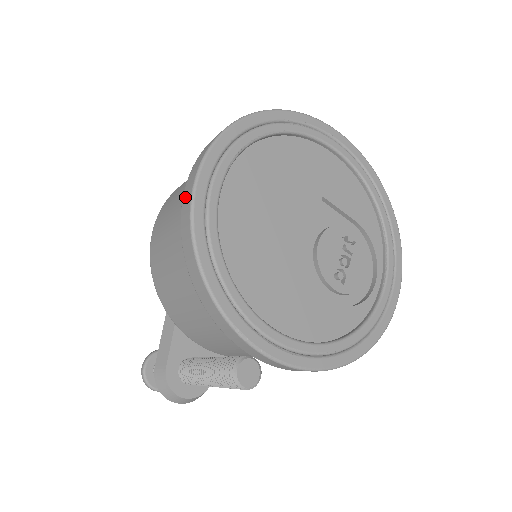
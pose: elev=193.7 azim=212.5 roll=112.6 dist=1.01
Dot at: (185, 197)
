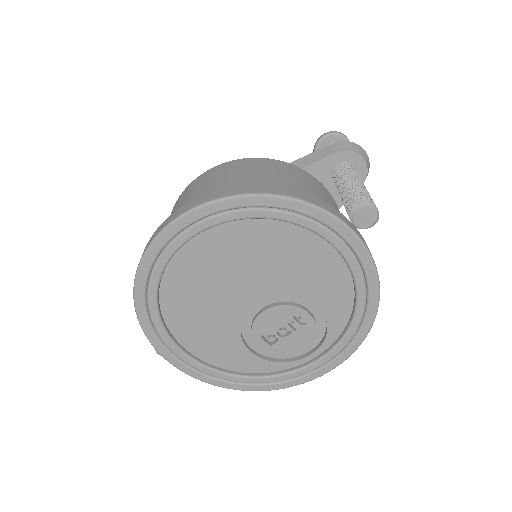
Dot at: (151, 238)
